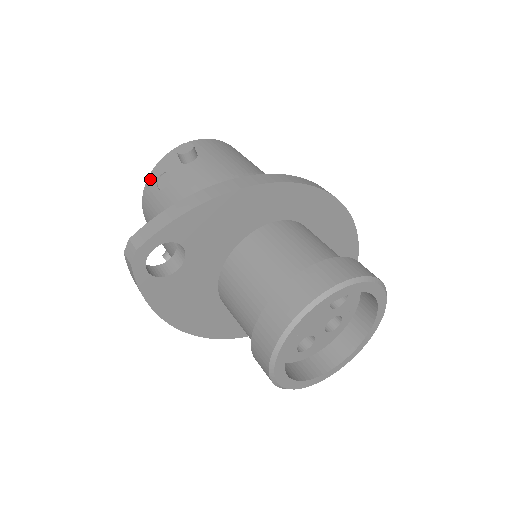
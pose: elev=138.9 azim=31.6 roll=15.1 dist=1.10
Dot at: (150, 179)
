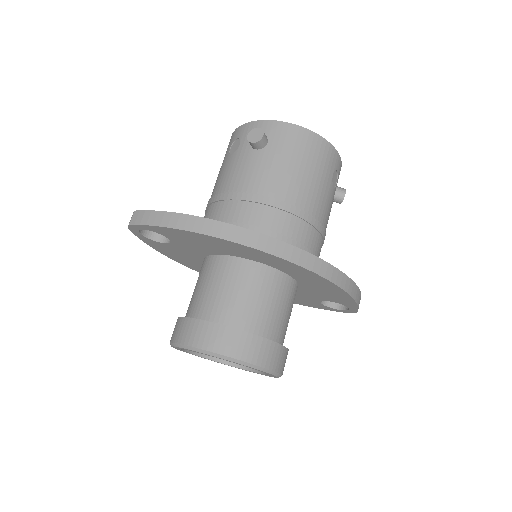
Dot at: (235, 132)
